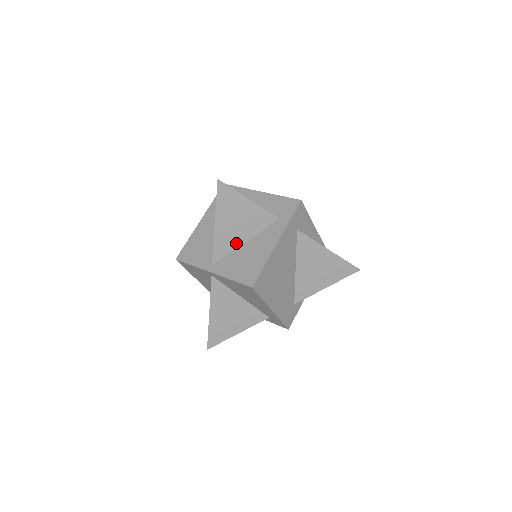
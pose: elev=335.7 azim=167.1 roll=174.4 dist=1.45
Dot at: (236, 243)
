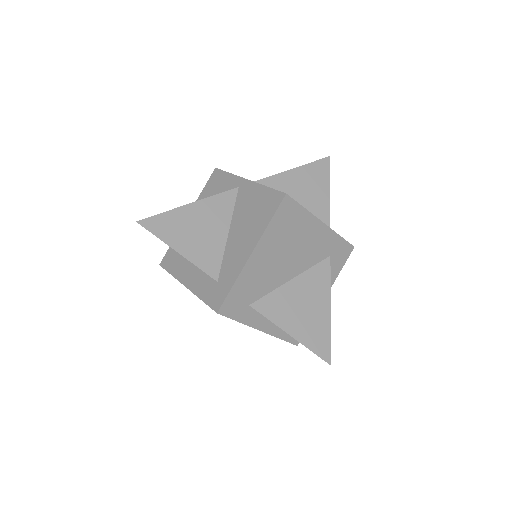
Dot at: occluded
